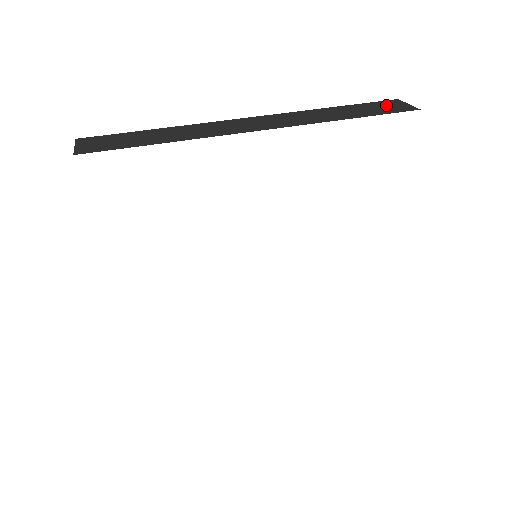
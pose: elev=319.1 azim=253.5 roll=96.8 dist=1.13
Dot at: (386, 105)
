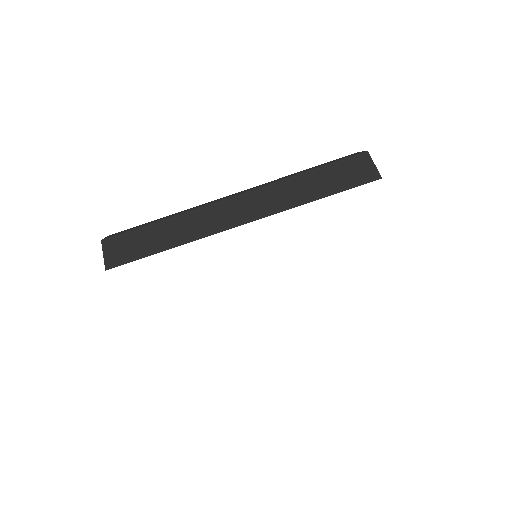
Dot at: (354, 167)
